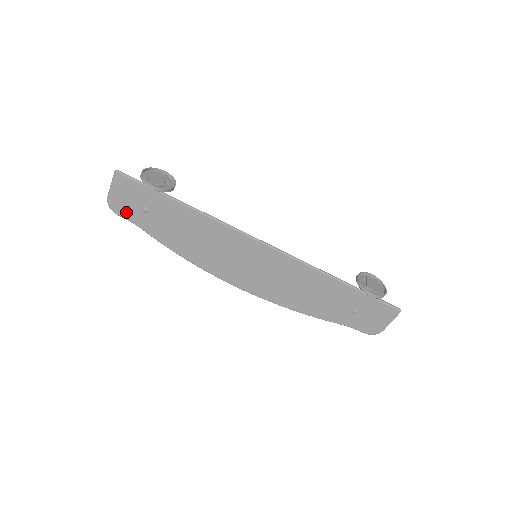
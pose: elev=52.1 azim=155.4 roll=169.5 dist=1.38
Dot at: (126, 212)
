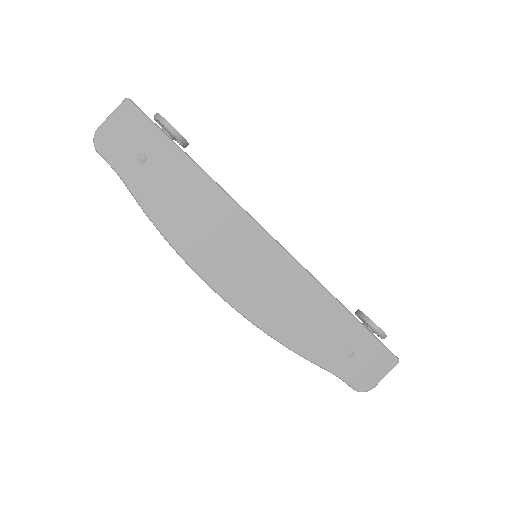
Dot at: (114, 154)
